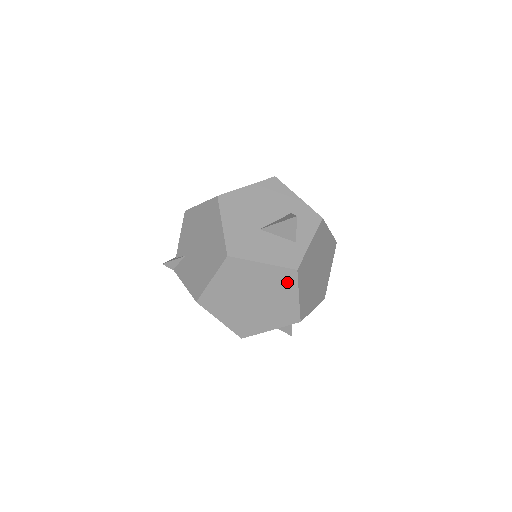
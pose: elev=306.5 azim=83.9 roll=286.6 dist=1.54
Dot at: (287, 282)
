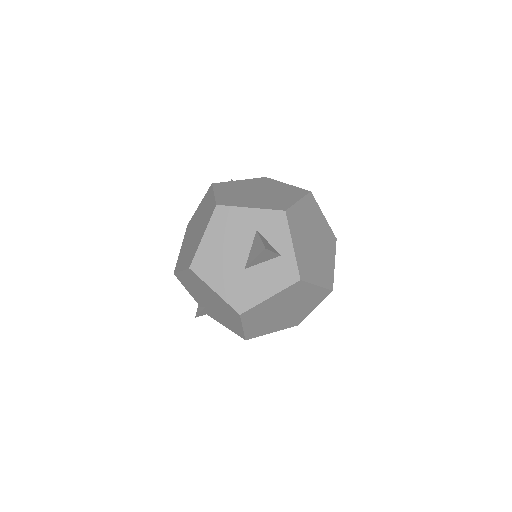
Dot at: (300, 289)
